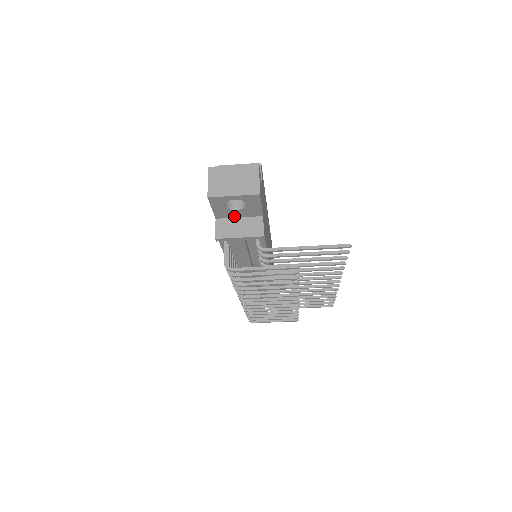
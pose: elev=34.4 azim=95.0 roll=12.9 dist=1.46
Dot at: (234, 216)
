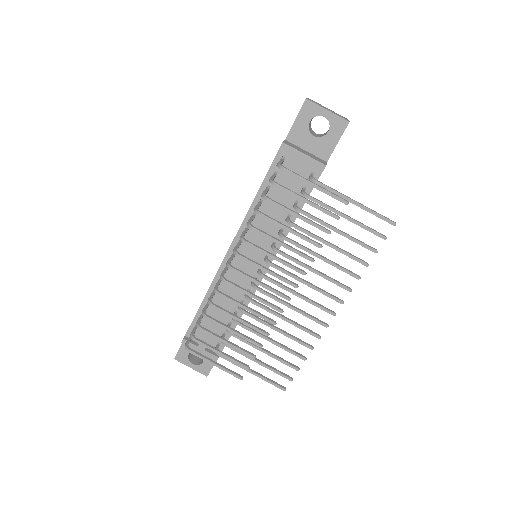
Dot at: (303, 146)
